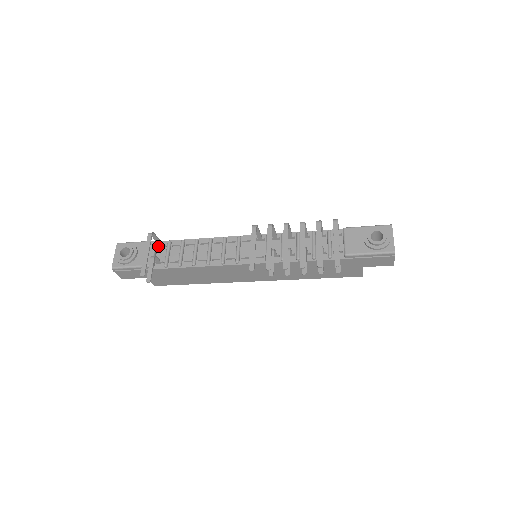
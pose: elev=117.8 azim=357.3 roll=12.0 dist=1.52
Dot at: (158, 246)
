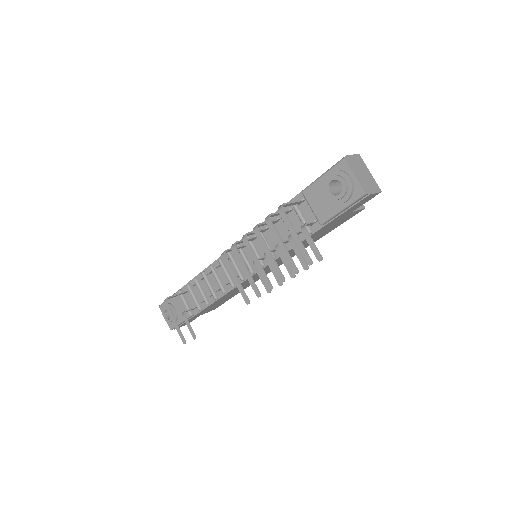
Dot at: (184, 294)
